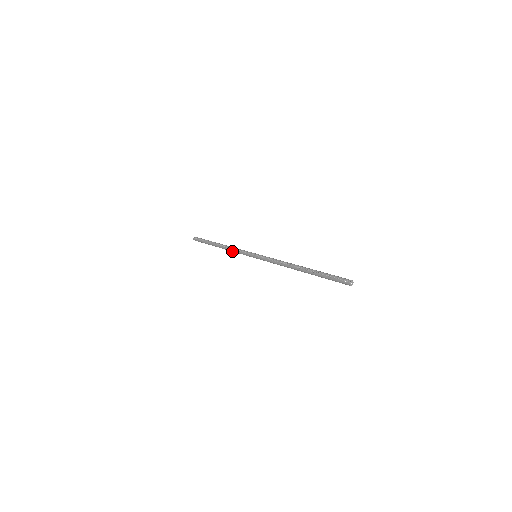
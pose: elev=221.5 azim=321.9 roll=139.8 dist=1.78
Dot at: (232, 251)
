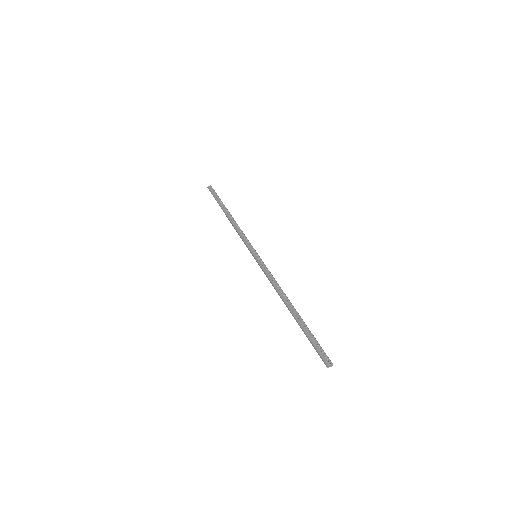
Dot at: (237, 231)
